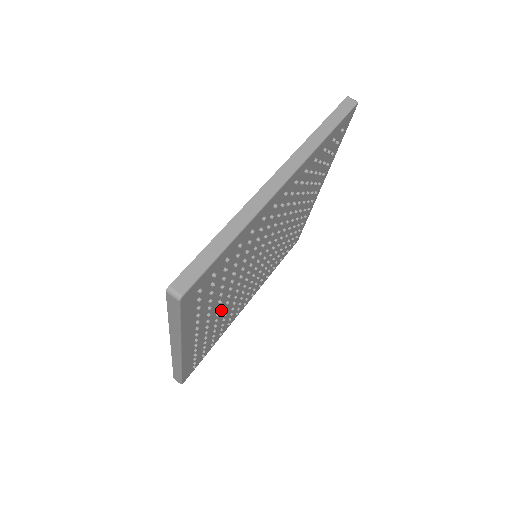
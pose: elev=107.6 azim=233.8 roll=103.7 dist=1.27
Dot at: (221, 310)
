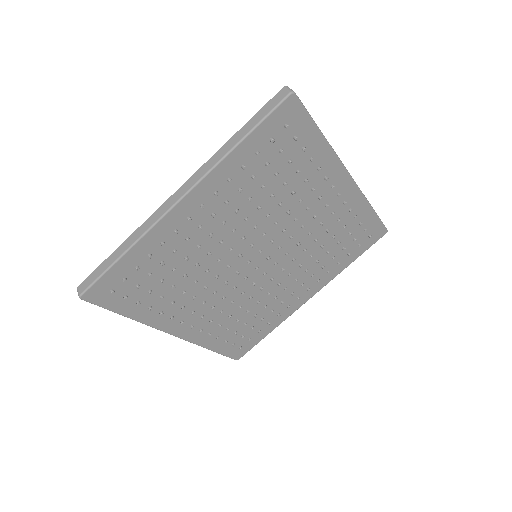
Dot at: (211, 243)
